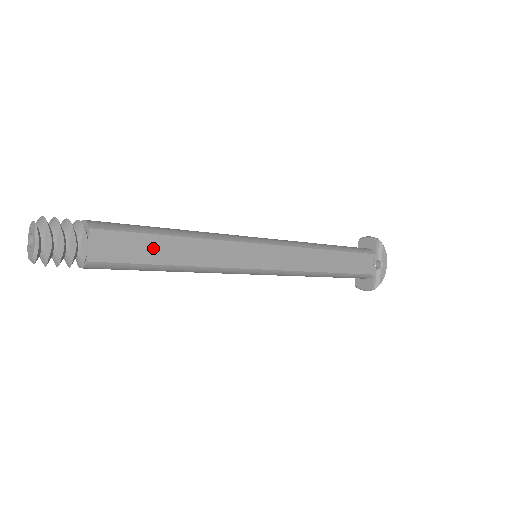
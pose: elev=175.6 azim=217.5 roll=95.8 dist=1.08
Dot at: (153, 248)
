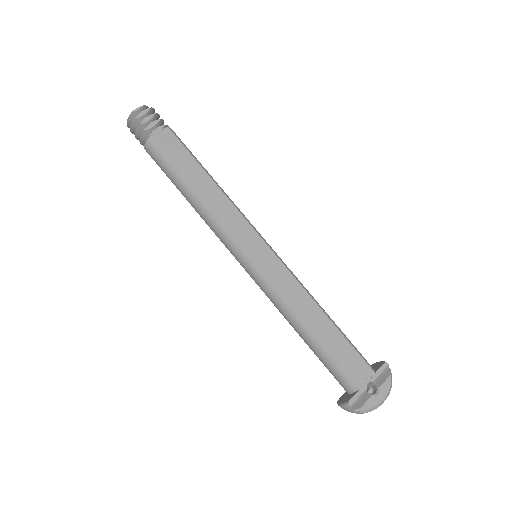
Dot at: (190, 168)
